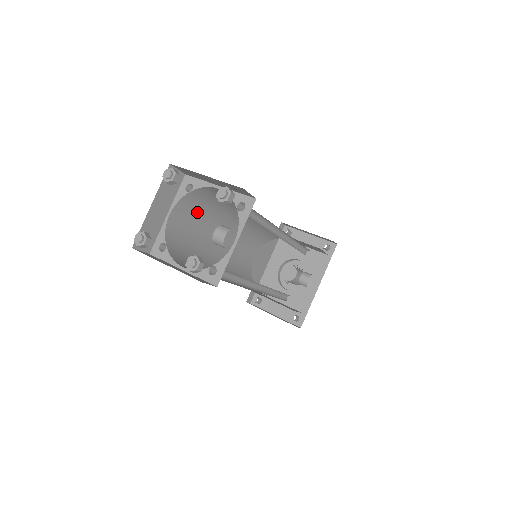
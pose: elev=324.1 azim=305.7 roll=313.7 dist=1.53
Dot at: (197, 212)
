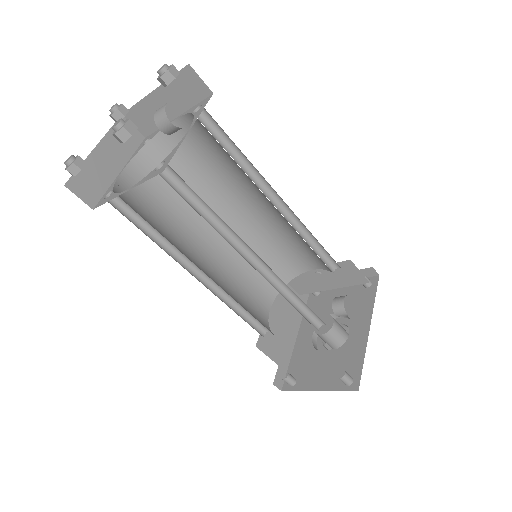
Dot at: (165, 187)
